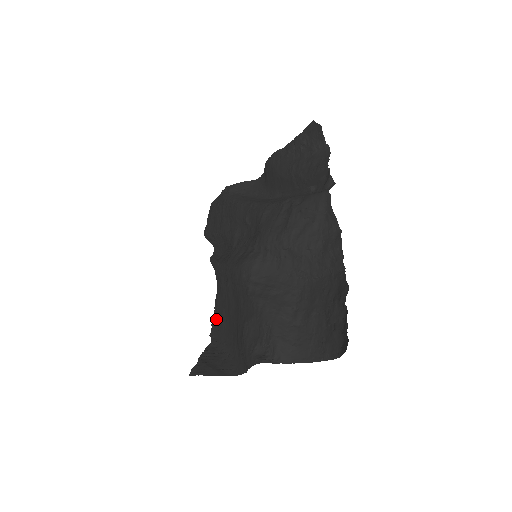
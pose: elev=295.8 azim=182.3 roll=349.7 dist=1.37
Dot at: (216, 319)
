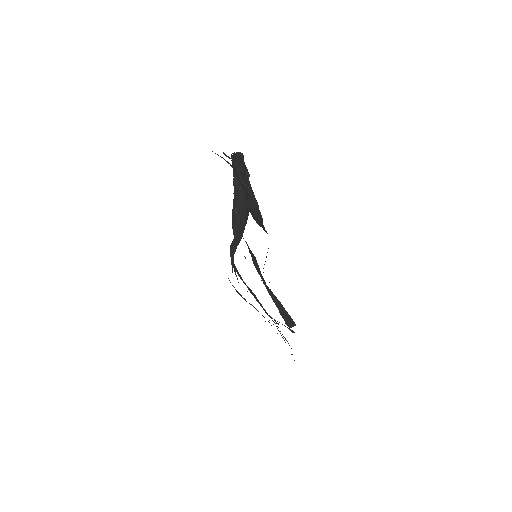
Dot at: occluded
